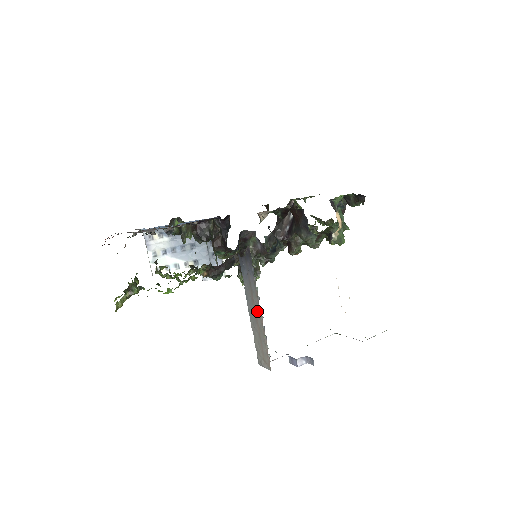
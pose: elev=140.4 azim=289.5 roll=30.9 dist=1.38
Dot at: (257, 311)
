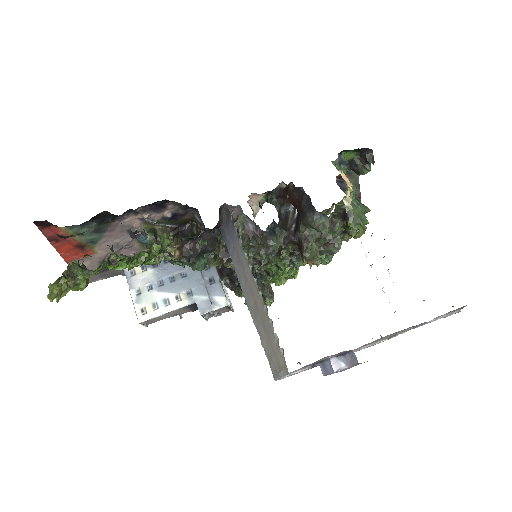
Dot at: (253, 289)
